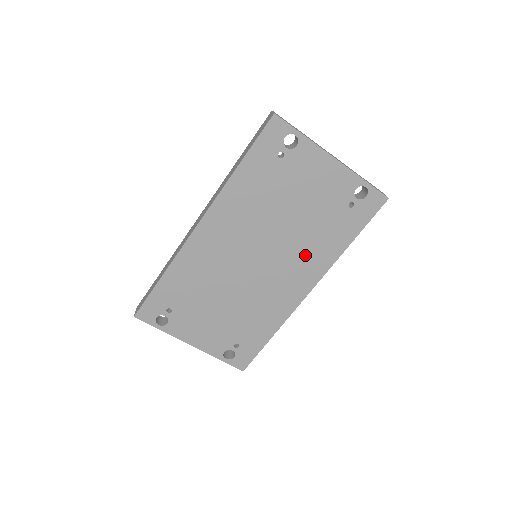
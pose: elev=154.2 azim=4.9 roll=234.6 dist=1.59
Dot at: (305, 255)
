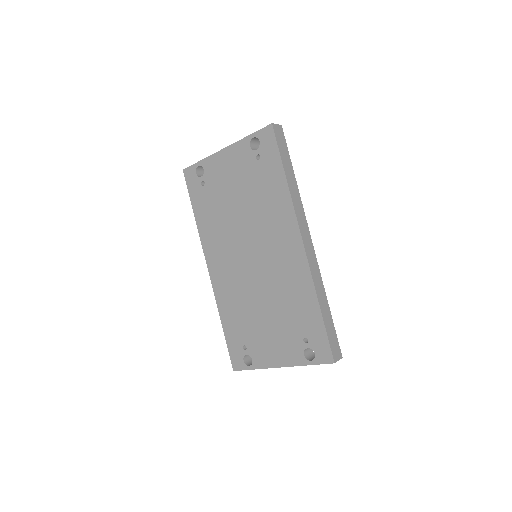
Dot at: (271, 220)
